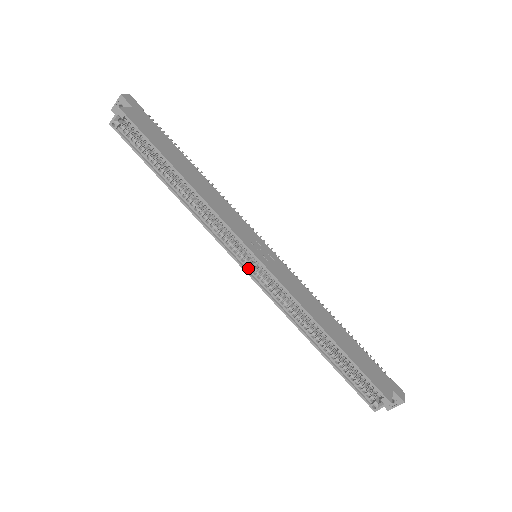
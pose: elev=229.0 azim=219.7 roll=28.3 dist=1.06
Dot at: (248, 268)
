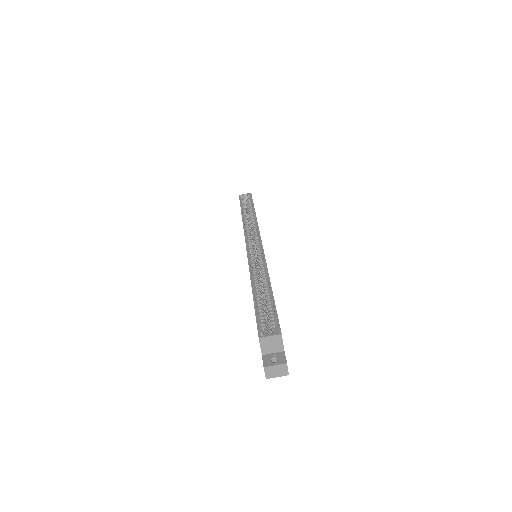
Dot at: (249, 247)
